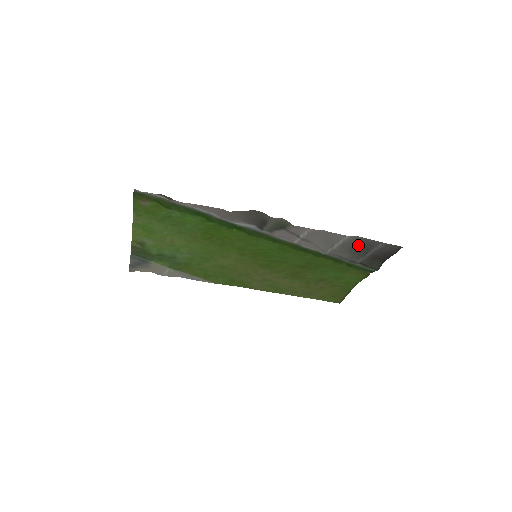
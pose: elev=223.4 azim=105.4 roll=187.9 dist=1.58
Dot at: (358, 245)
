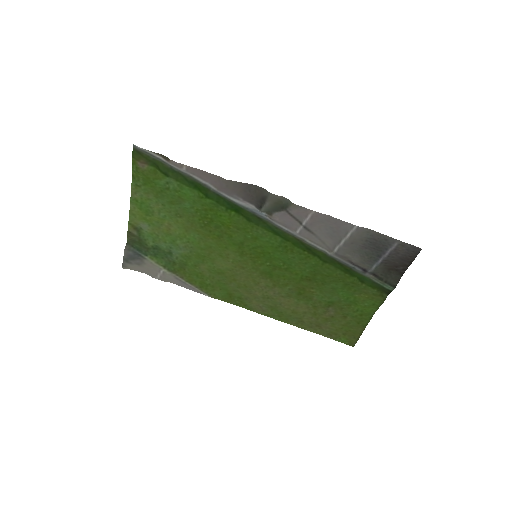
Dot at: (369, 243)
